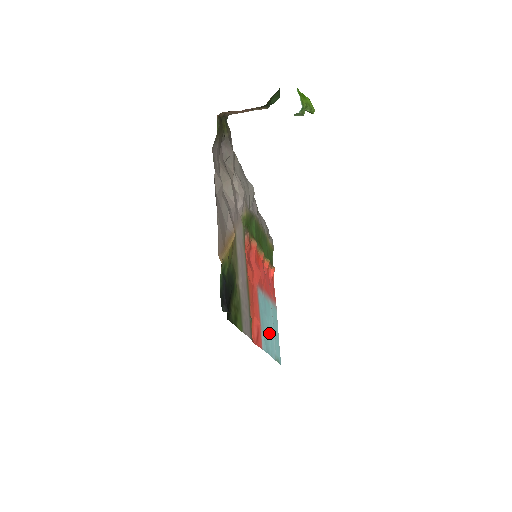
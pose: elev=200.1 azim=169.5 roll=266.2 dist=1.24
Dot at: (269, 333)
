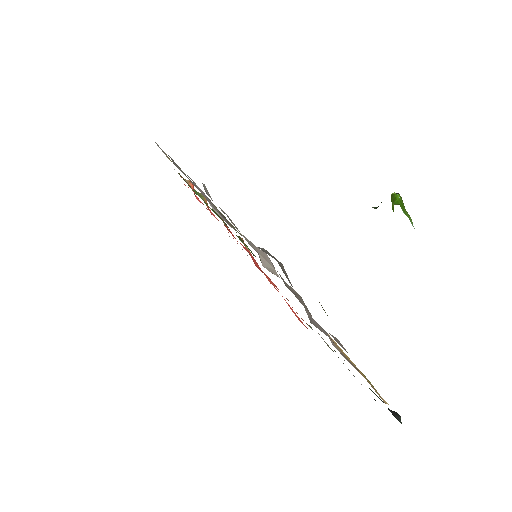
Dot at: occluded
